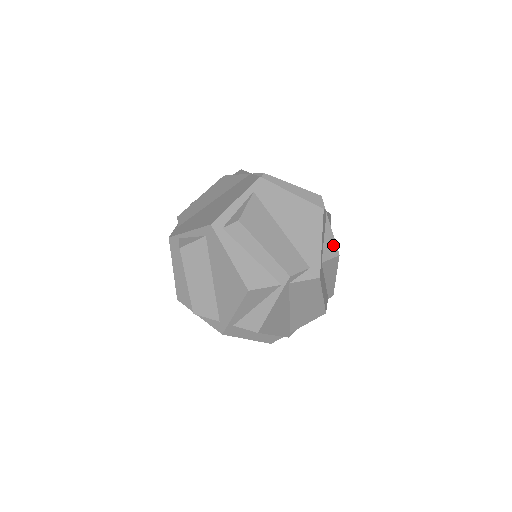
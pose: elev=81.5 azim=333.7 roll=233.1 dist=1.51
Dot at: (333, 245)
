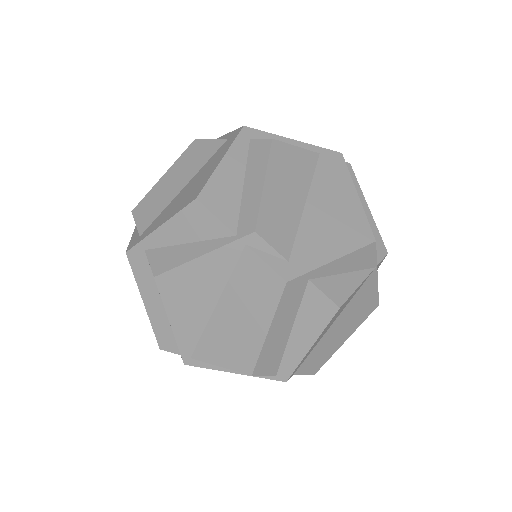
Dot at: (345, 292)
